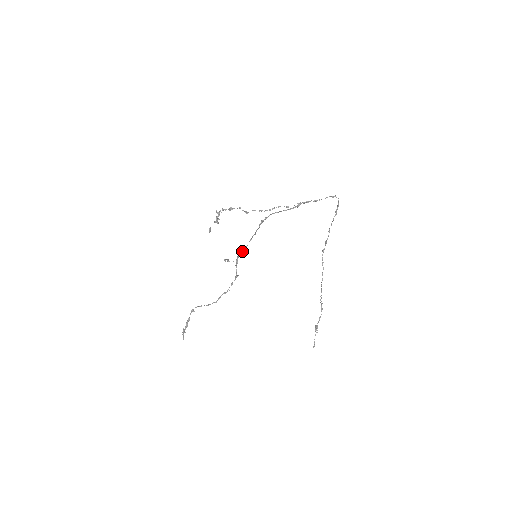
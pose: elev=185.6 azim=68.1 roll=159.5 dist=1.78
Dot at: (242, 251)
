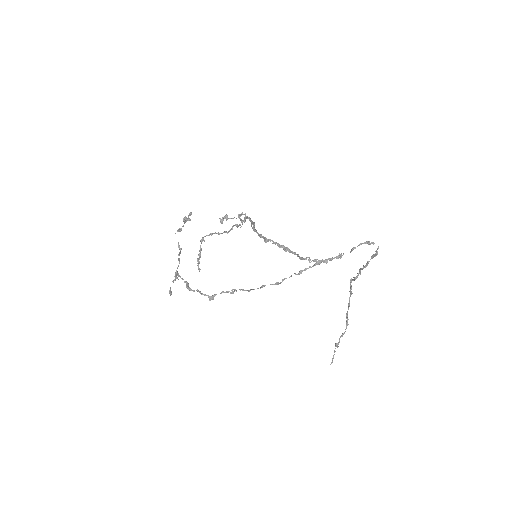
Dot at: (241, 221)
